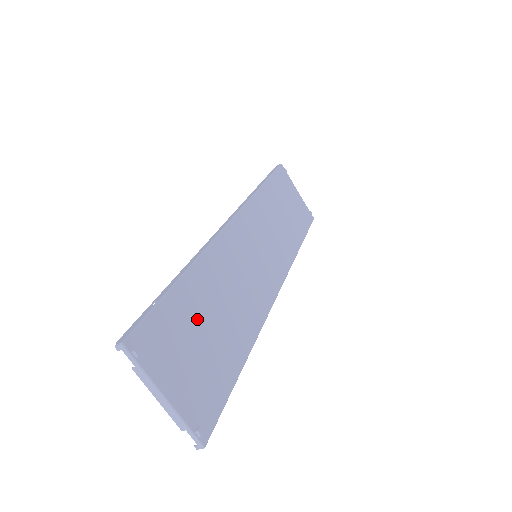
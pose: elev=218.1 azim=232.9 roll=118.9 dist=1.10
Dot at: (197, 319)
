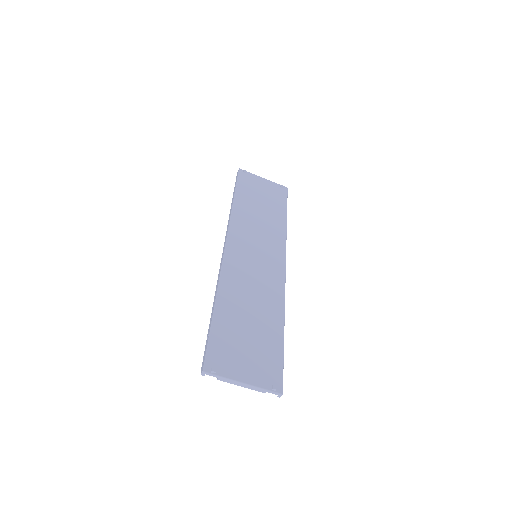
Dot at: (238, 327)
